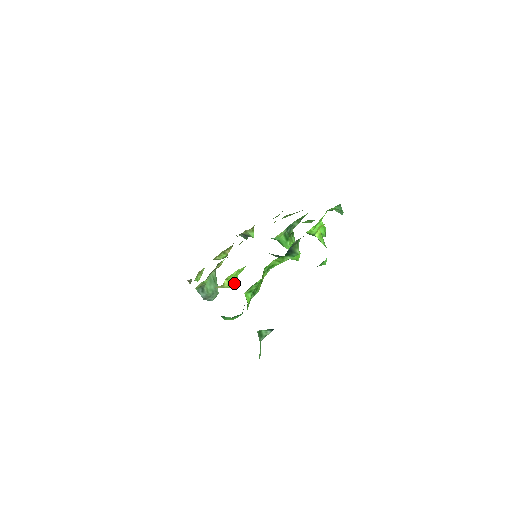
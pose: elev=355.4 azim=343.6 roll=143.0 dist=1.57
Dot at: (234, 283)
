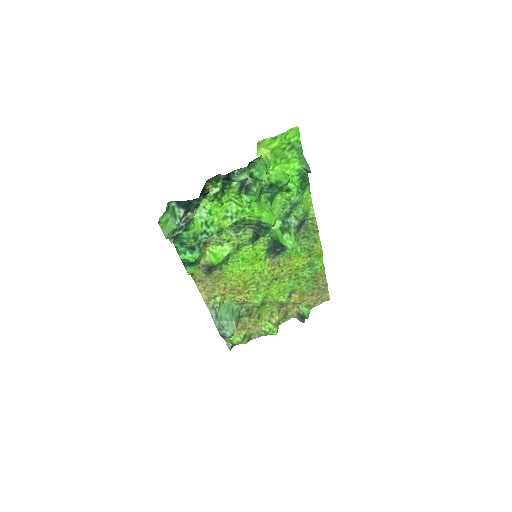
Dot at: (217, 258)
